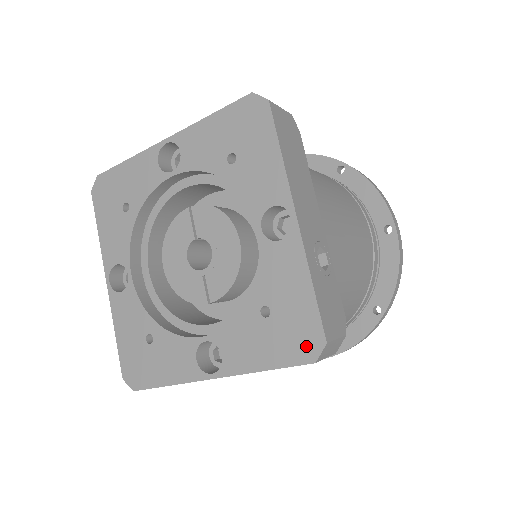
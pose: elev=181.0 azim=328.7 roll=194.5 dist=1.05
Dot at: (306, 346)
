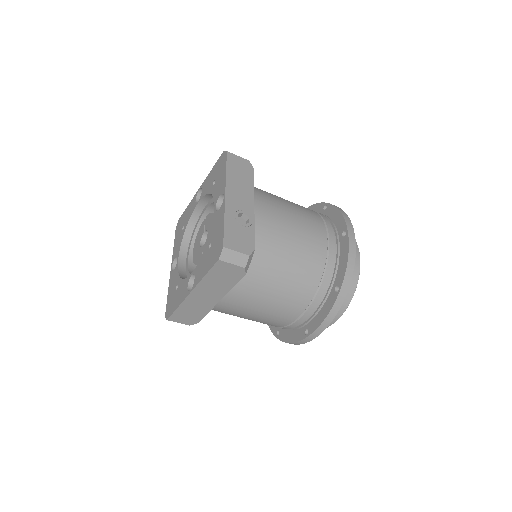
Dot at: (218, 253)
